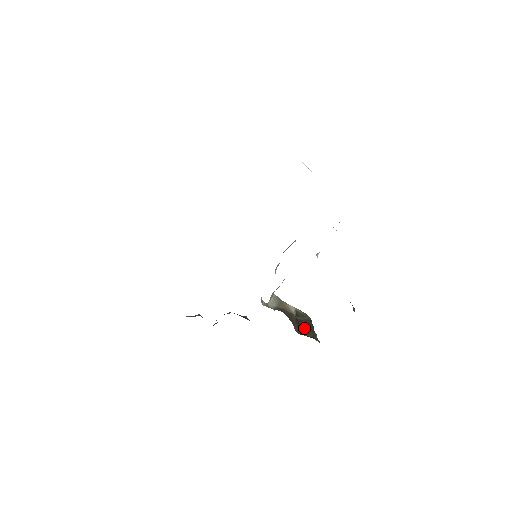
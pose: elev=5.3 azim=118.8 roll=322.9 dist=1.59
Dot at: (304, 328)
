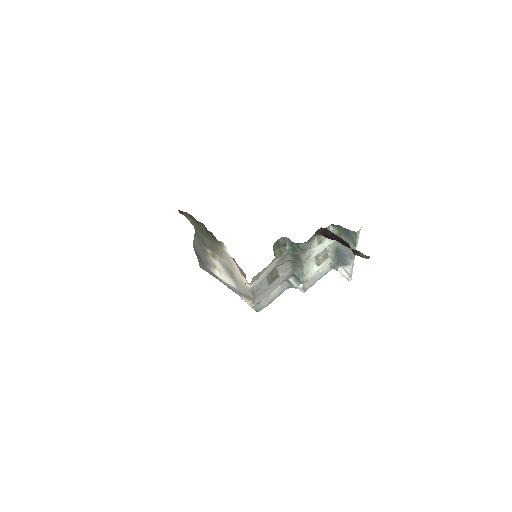
Dot at: occluded
